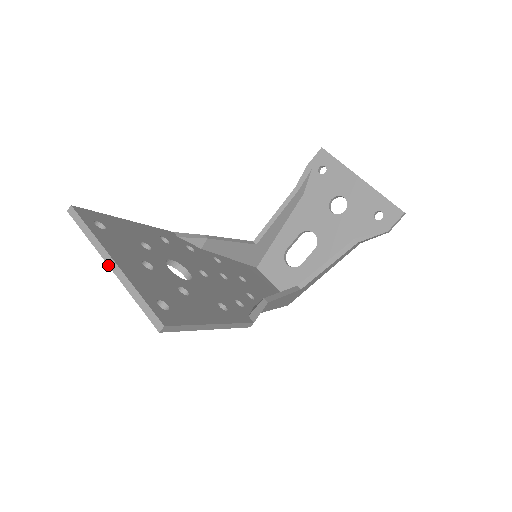
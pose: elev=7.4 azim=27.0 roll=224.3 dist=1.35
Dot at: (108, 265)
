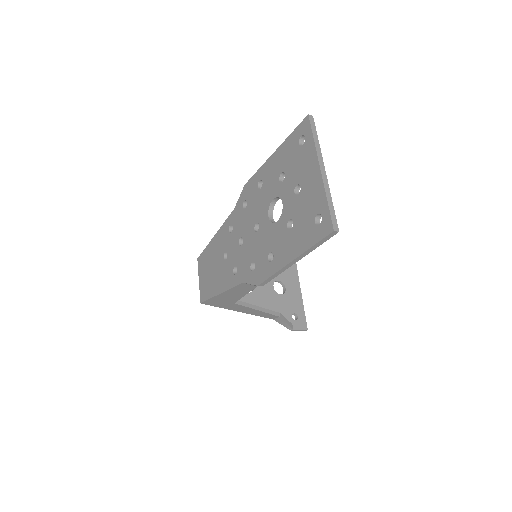
Dot at: (320, 167)
